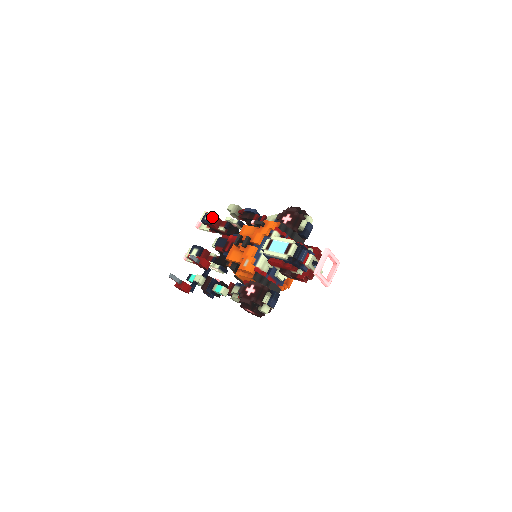
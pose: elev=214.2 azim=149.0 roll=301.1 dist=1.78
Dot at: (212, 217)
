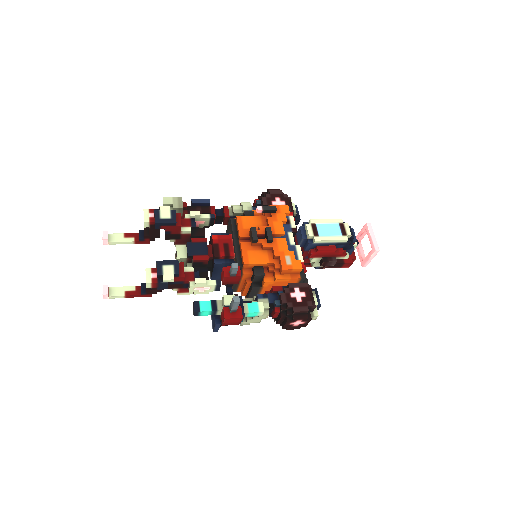
Dot at: (175, 213)
